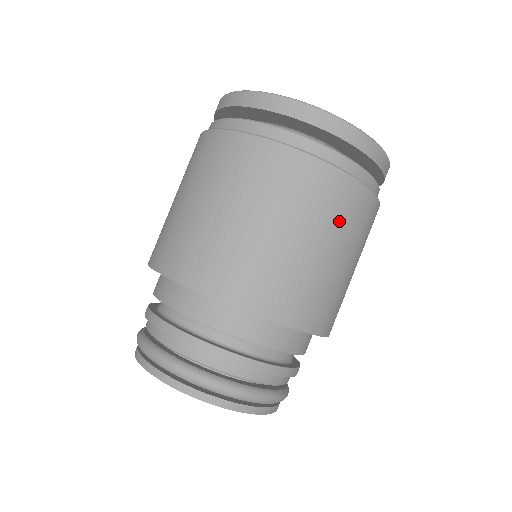
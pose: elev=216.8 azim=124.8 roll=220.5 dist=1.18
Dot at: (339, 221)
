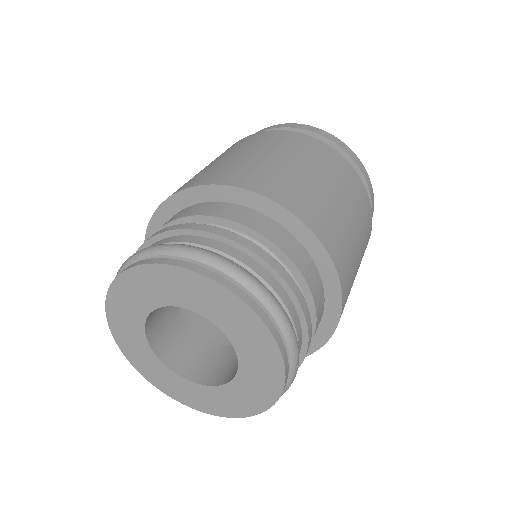
Dot at: (338, 177)
